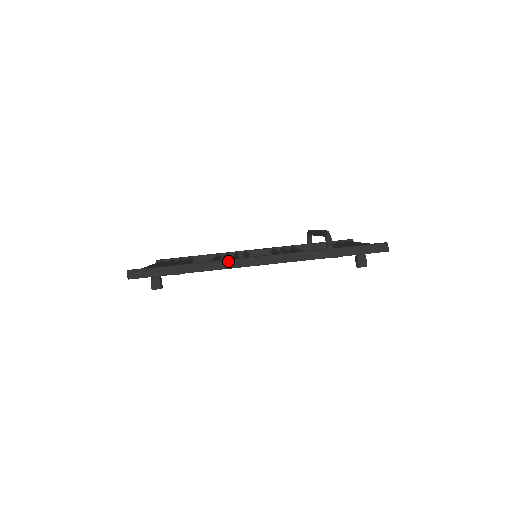
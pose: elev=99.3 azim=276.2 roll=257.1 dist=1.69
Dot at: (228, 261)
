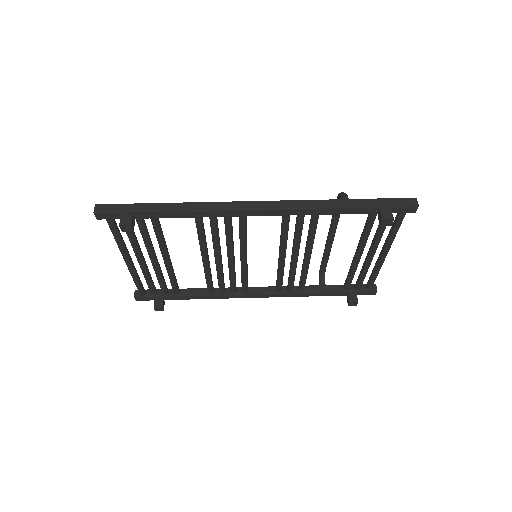
Dot at: (220, 203)
